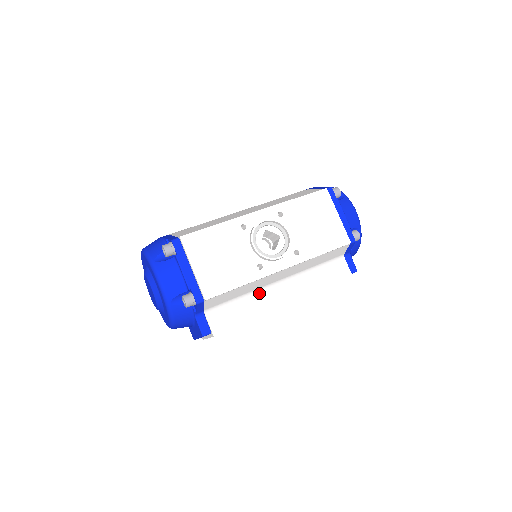
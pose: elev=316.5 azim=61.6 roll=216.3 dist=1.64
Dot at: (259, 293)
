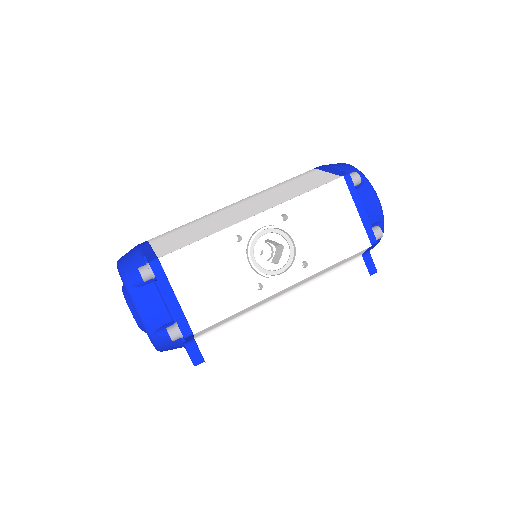
Dot at: (259, 310)
